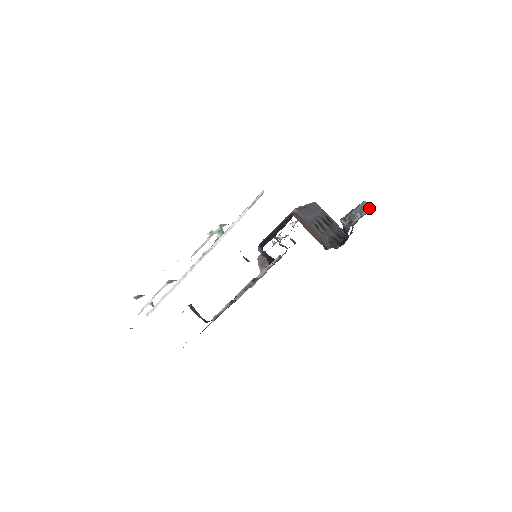
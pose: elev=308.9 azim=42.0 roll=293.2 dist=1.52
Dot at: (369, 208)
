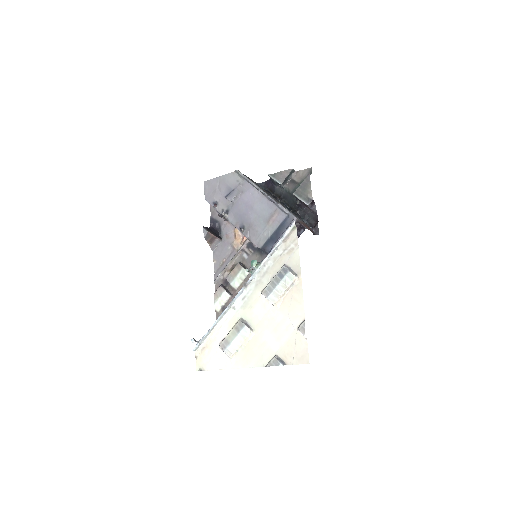
Dot at: (295, 172)
